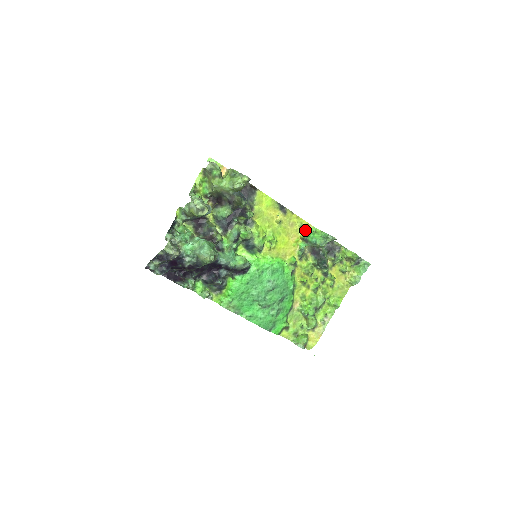
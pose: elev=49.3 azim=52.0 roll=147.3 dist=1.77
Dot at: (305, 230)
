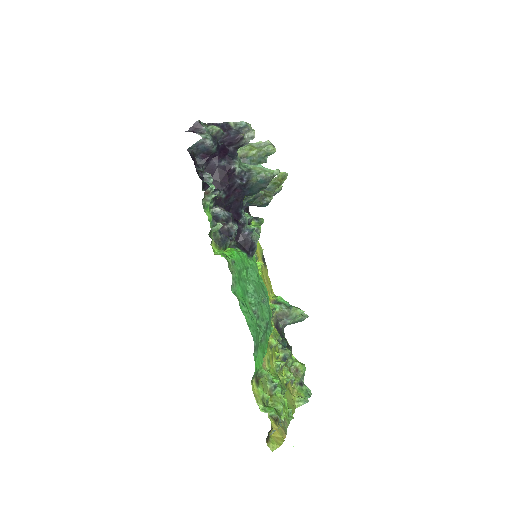
Dot at: occluded
